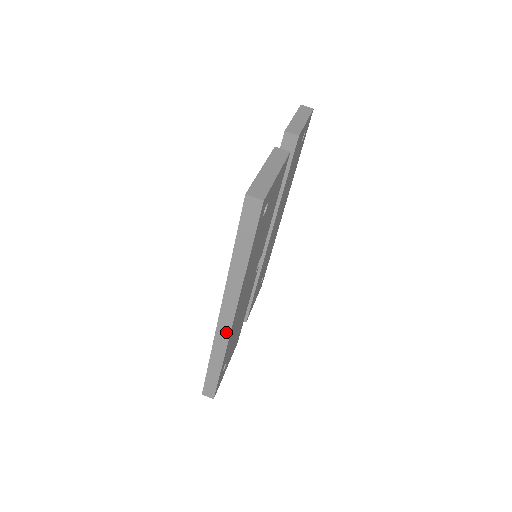
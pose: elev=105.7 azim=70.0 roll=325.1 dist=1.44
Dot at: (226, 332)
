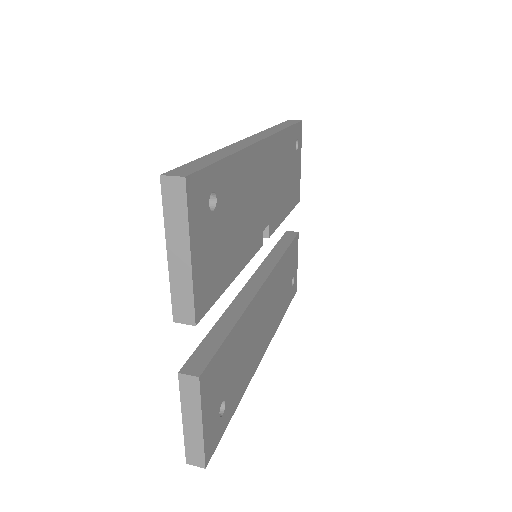
Dot at: (251, 142)
